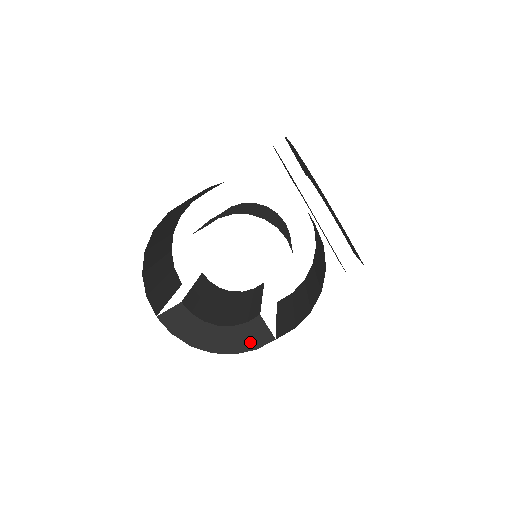
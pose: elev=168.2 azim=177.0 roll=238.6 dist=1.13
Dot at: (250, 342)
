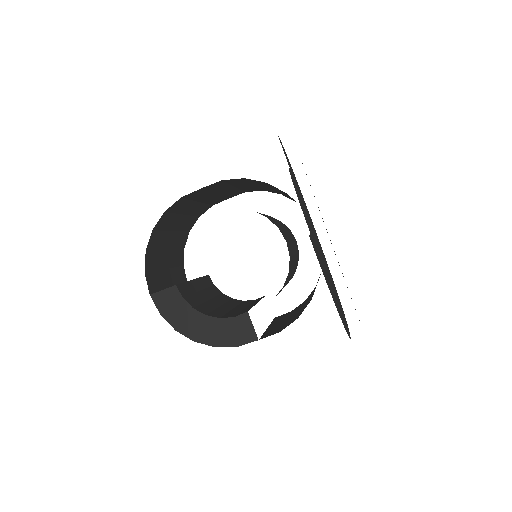
Dot at: (233, 338)
